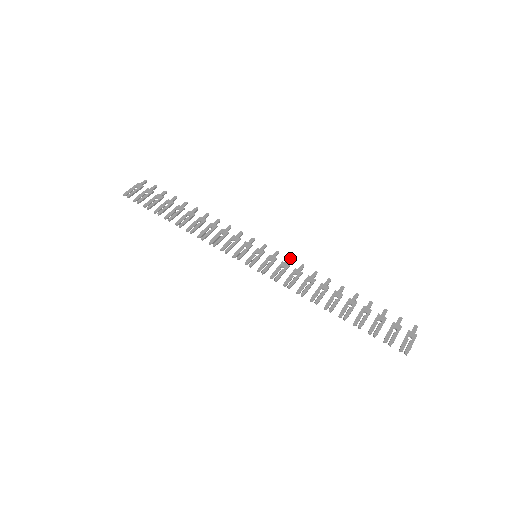
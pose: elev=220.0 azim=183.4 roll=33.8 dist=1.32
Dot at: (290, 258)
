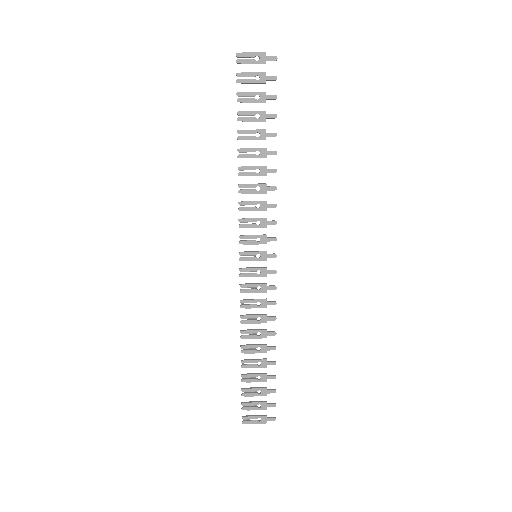
Dot at: (275, 288)
